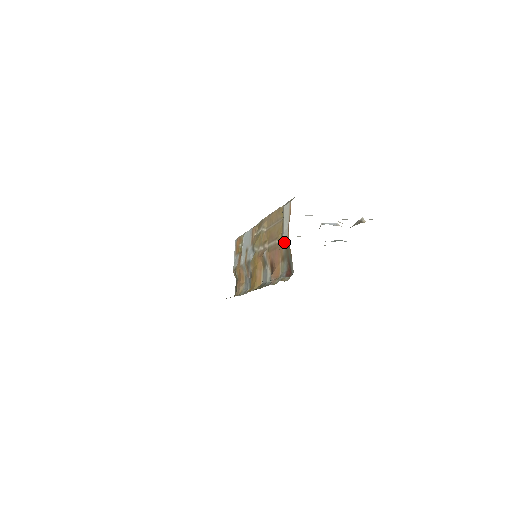
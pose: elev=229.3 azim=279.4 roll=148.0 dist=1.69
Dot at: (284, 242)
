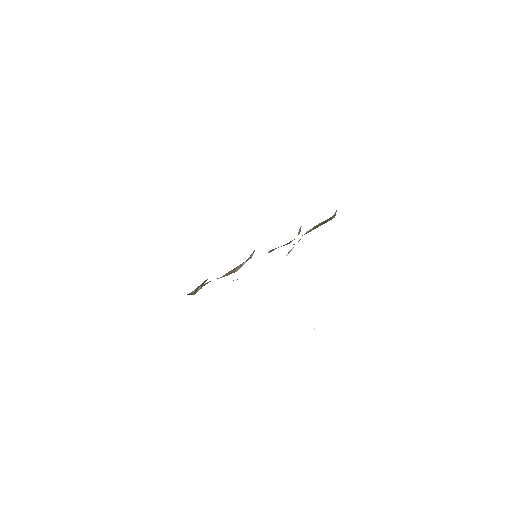
Dot at: (309, 230)
